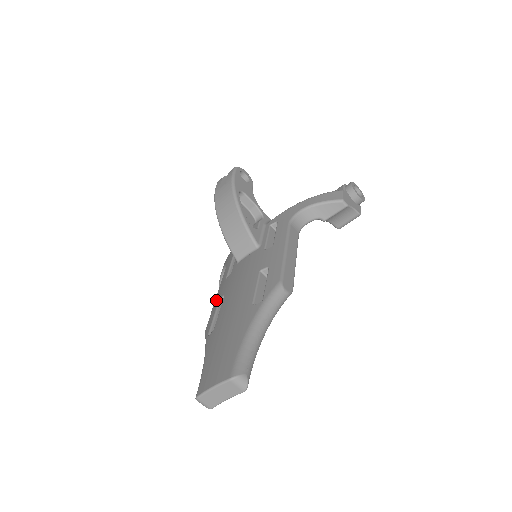
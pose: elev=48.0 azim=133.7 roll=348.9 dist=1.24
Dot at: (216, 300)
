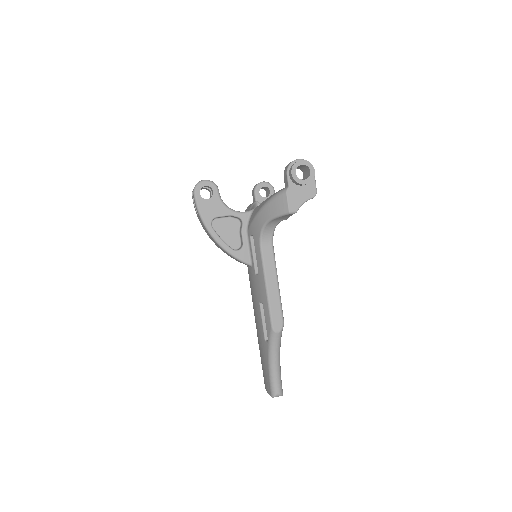
Dot at: occluded
